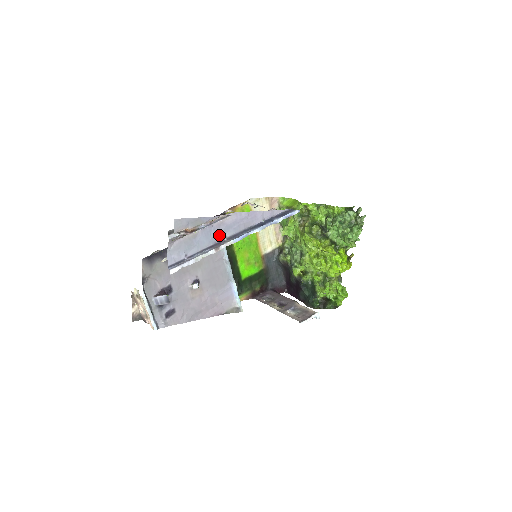
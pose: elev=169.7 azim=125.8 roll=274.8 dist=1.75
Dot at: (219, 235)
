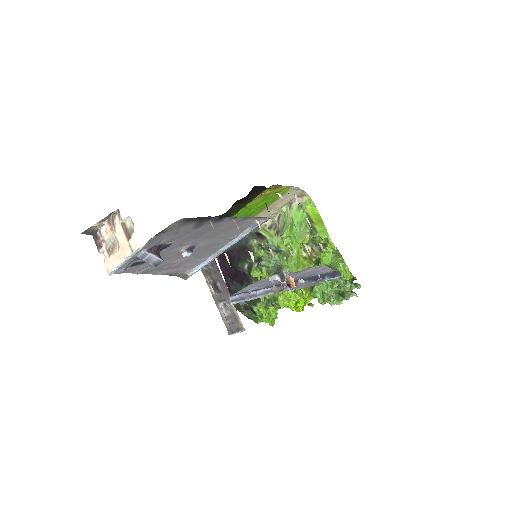
Dot at: occluded
